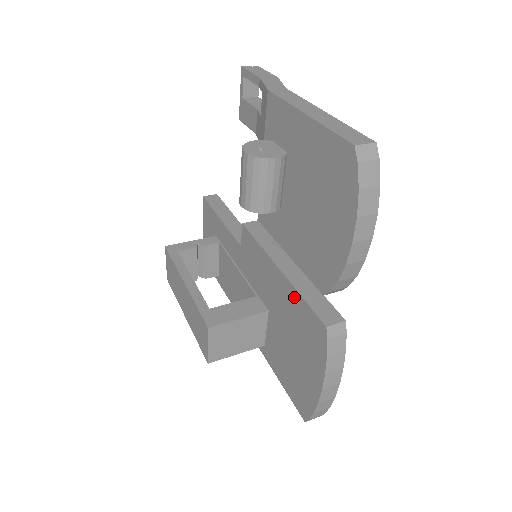
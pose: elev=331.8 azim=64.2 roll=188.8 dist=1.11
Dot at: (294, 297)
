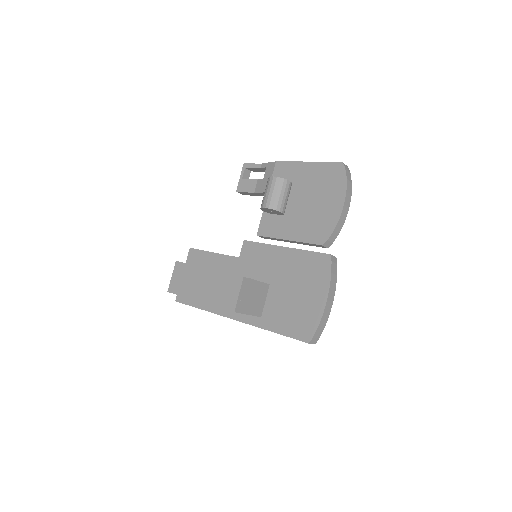
Dot at: (300, 255)
